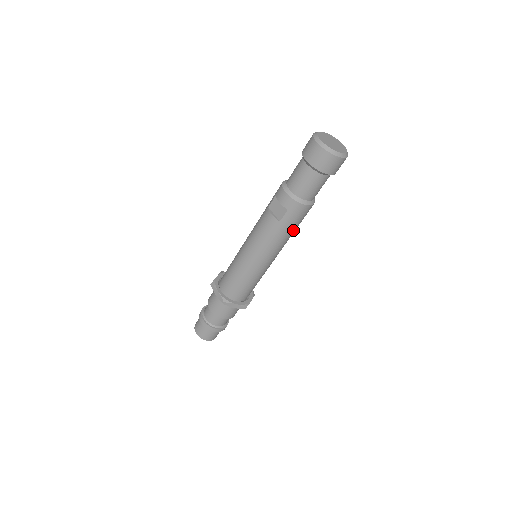
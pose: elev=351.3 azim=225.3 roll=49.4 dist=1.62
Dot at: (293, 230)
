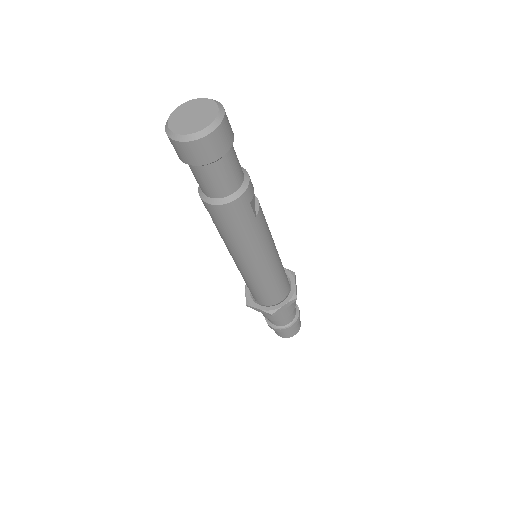
Dot at: (240, 233)
